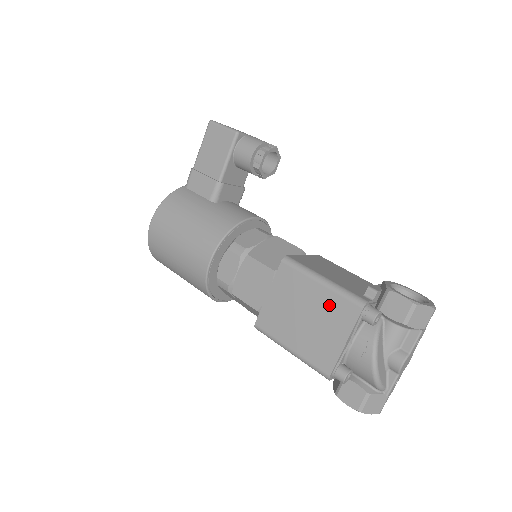
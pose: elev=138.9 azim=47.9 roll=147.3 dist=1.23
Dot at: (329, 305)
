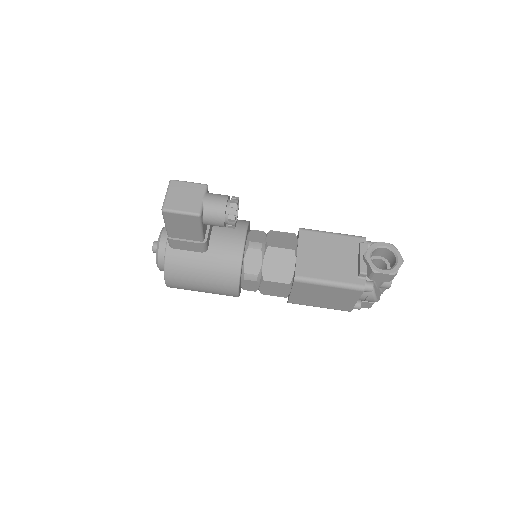
Dot at: (339, 293)
